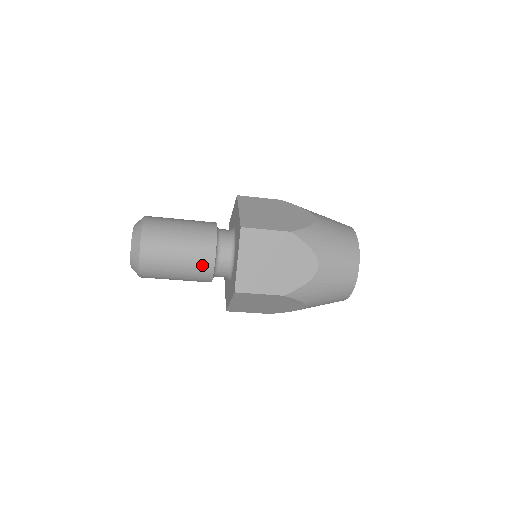
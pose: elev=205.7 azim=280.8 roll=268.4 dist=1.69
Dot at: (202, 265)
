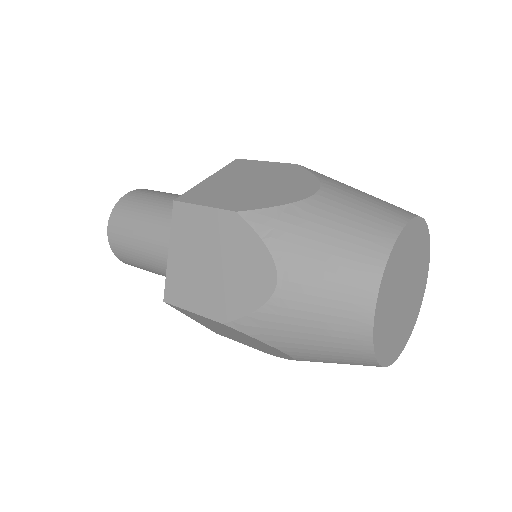
Dot at: (162, 257)
